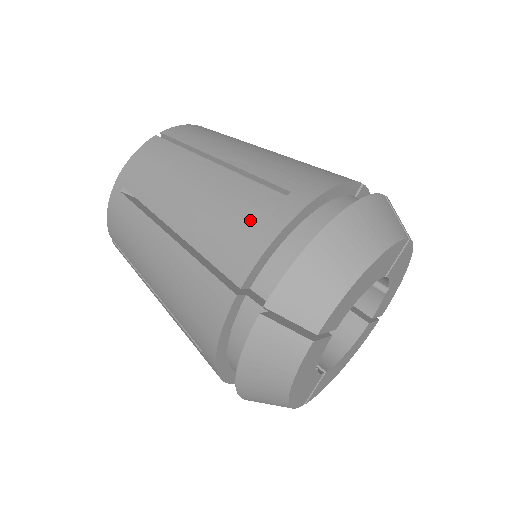
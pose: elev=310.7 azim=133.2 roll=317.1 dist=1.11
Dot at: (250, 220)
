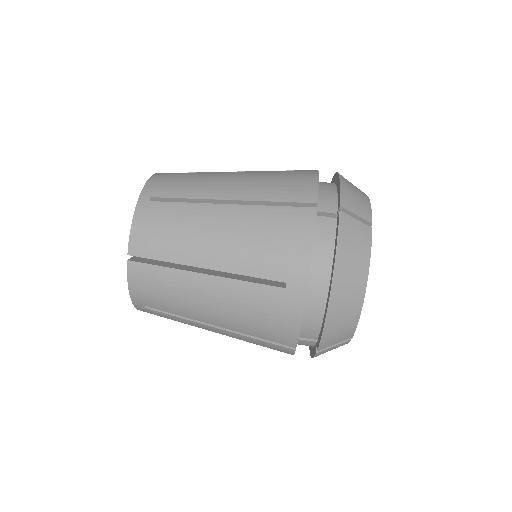
Dot at: (292, 177)
